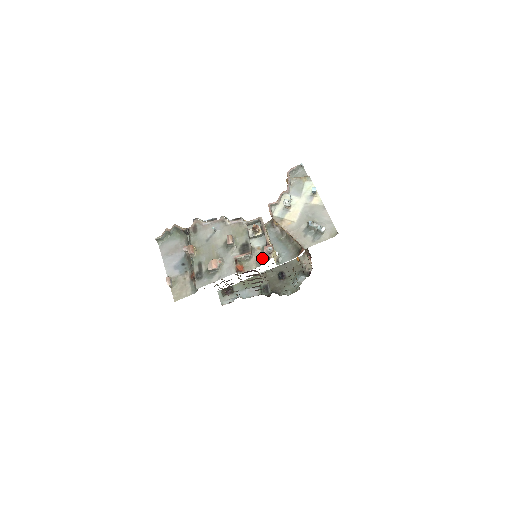
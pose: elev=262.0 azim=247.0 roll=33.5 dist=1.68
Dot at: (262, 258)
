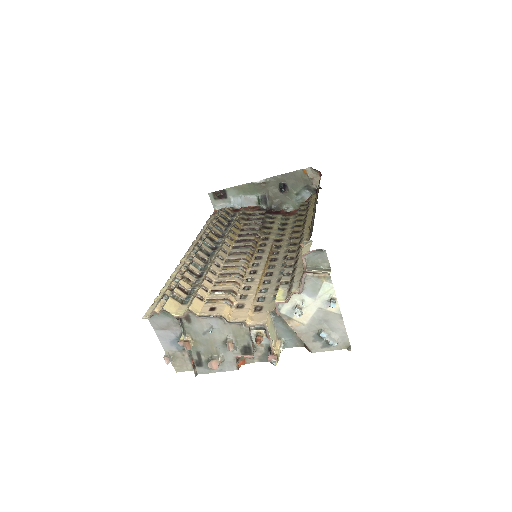
Dot at: (265, 356)
